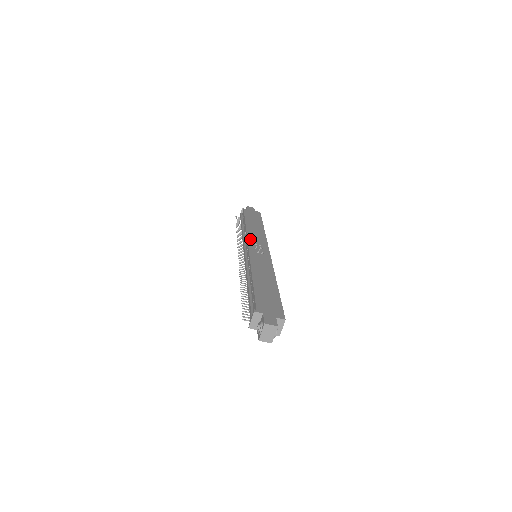
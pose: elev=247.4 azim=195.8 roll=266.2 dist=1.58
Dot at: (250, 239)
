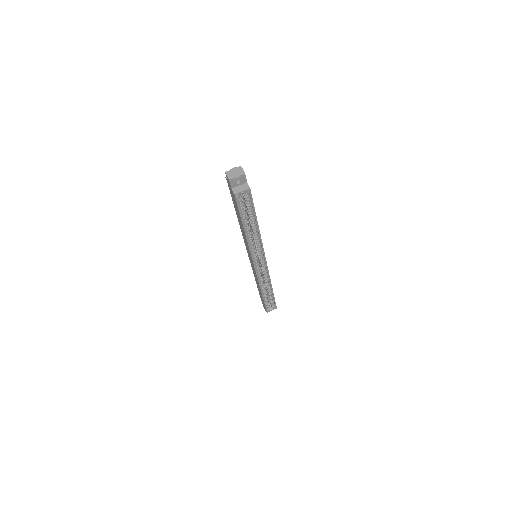
Dot at: occluded
